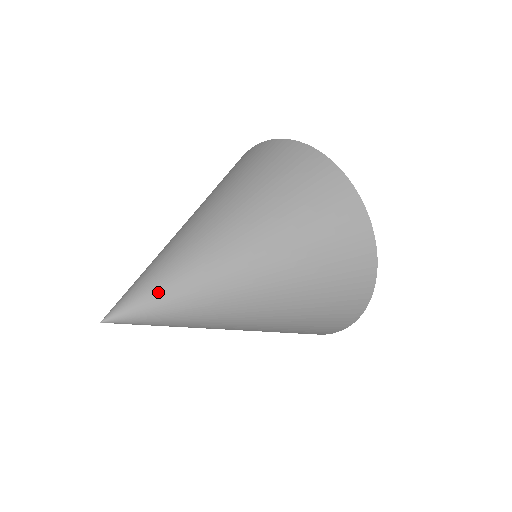
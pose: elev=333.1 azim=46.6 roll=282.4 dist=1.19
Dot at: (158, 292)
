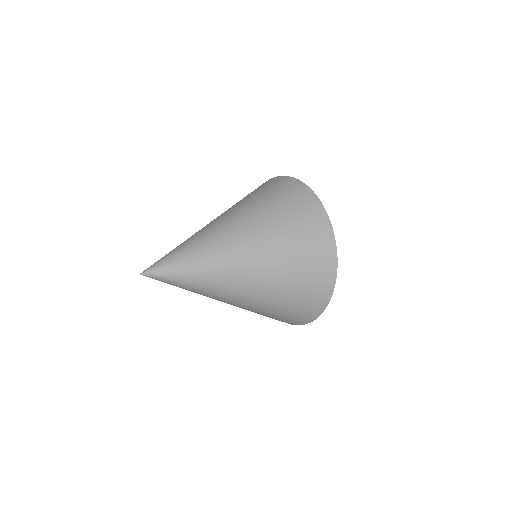
Dot at: (178, 256)
